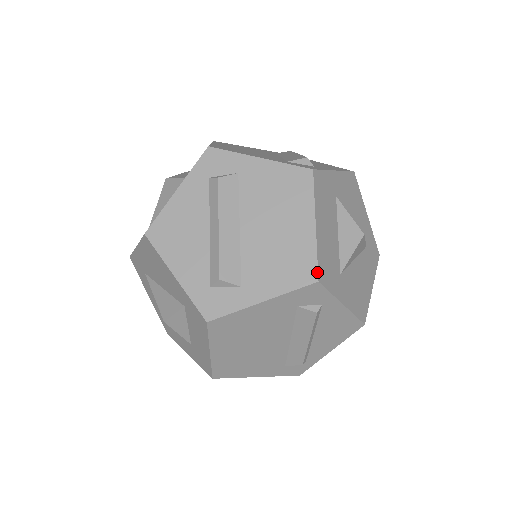
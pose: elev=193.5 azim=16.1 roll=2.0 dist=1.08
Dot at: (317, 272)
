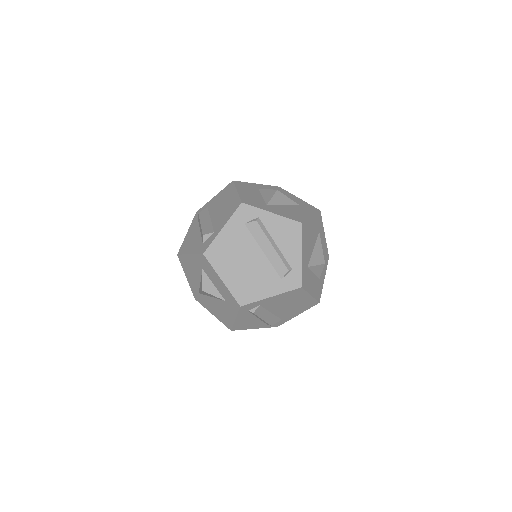
Dot at: (240, 201)
